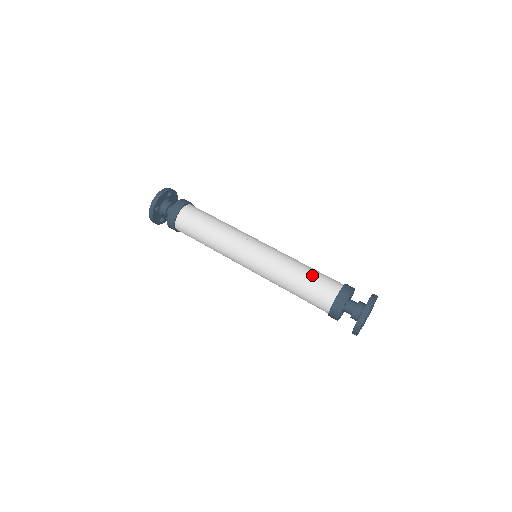
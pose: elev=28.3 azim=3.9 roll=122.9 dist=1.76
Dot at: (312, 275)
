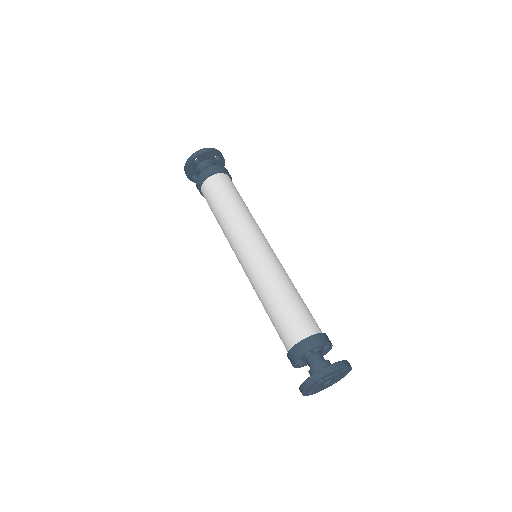
Dot at: (274, 317)
